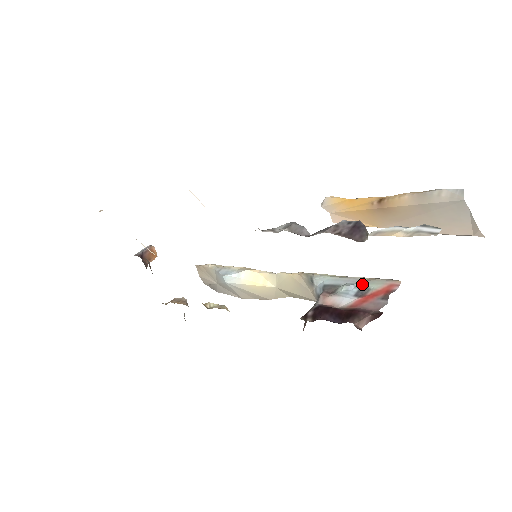
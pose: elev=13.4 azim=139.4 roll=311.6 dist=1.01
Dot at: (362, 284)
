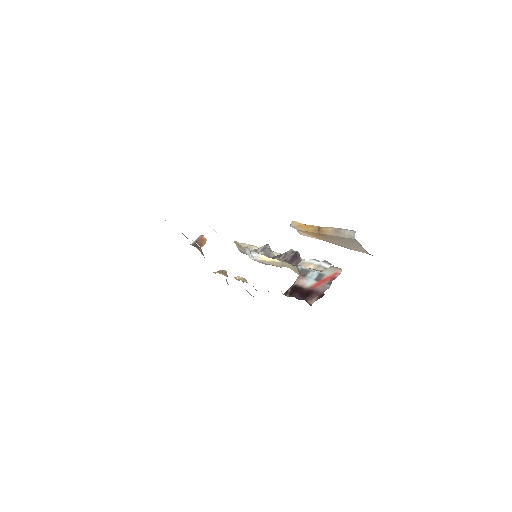
Dot at: occluded
